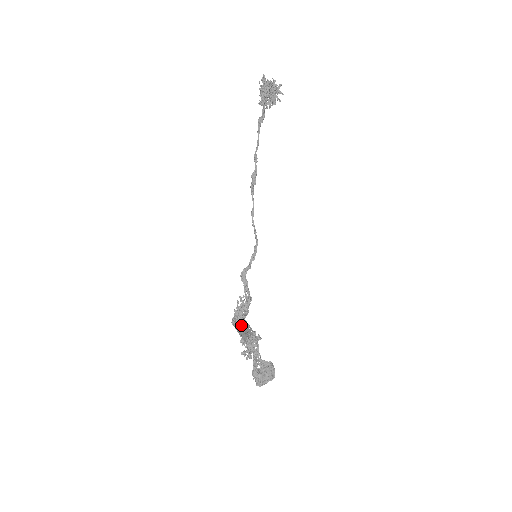
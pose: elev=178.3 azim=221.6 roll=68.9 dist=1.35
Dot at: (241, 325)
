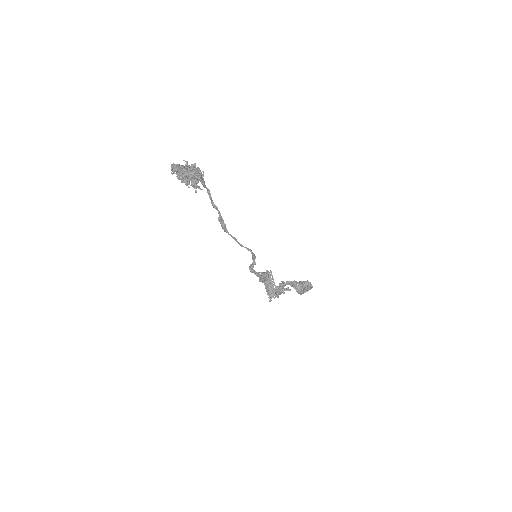
Dot at: (268, 281)
